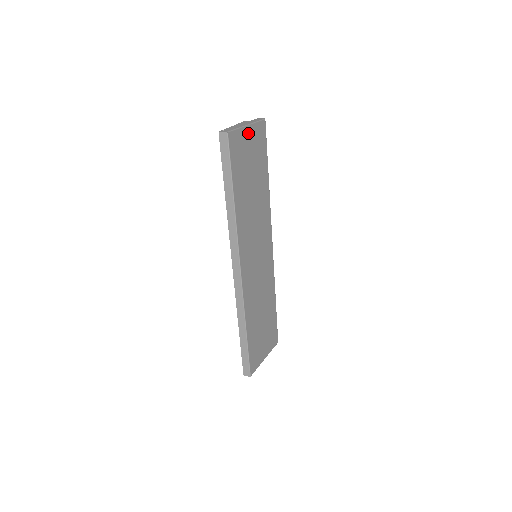
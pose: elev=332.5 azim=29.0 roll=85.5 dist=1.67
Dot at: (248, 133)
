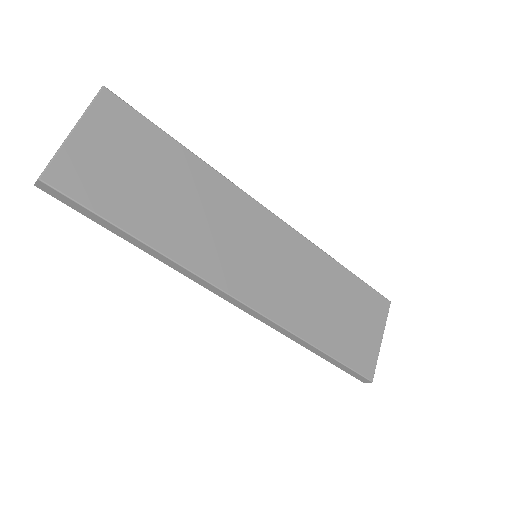
Dot at: (85, 138)
